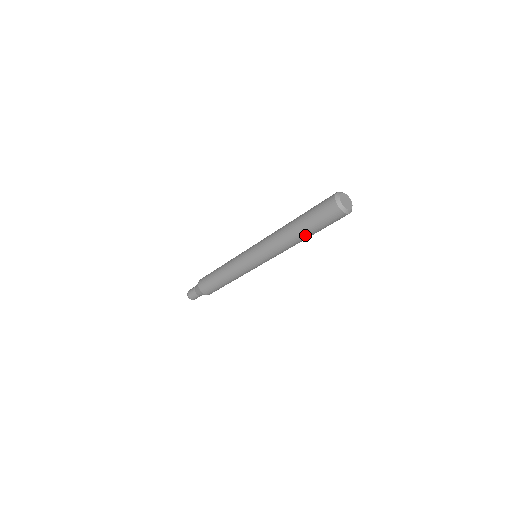
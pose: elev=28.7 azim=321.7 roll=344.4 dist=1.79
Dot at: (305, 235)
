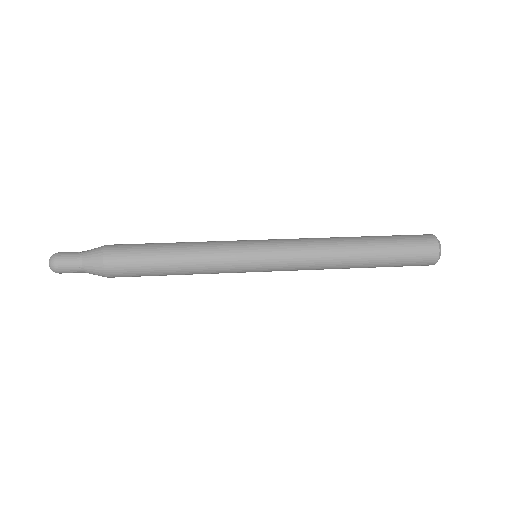
Dot at: occluded
